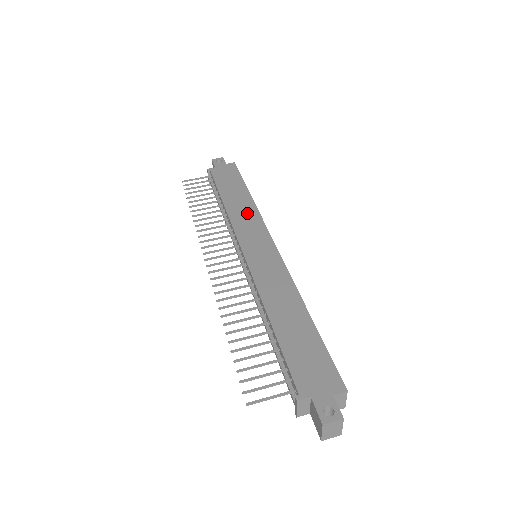
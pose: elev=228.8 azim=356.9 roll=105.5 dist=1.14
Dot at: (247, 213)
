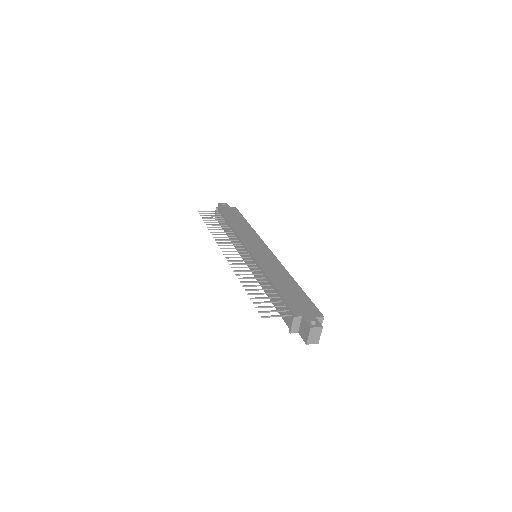
Dot at: (249, 232)
